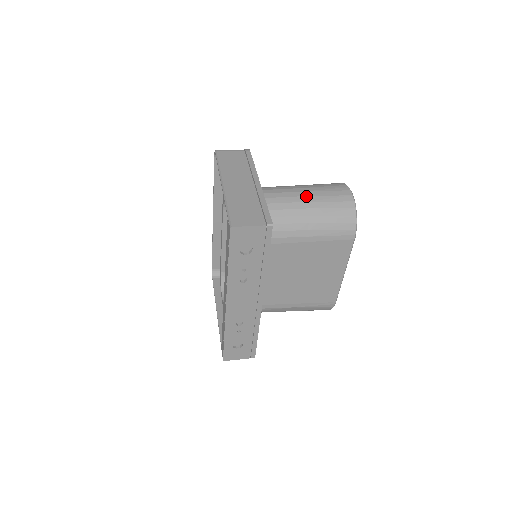
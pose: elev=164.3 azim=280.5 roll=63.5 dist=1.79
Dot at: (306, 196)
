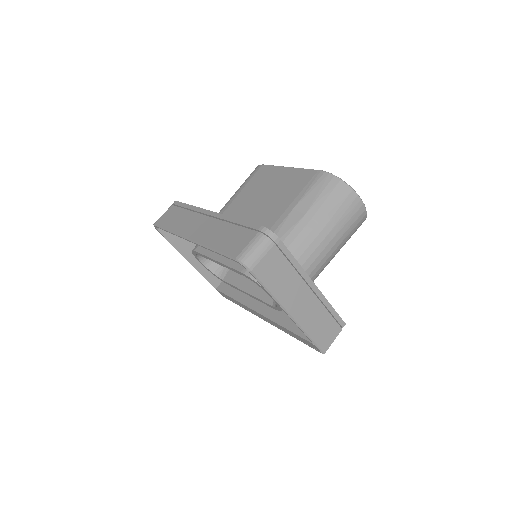
Dot at: (336, 244)
